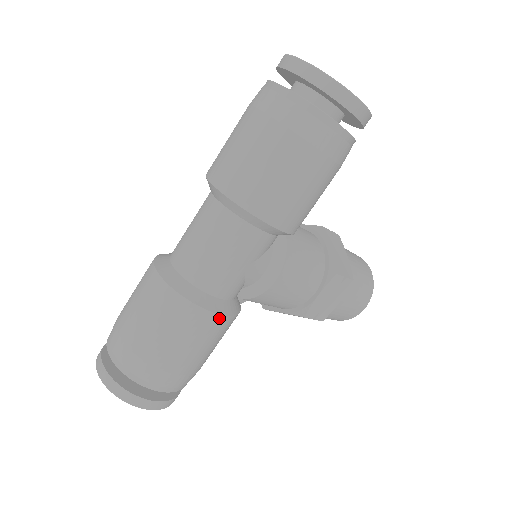
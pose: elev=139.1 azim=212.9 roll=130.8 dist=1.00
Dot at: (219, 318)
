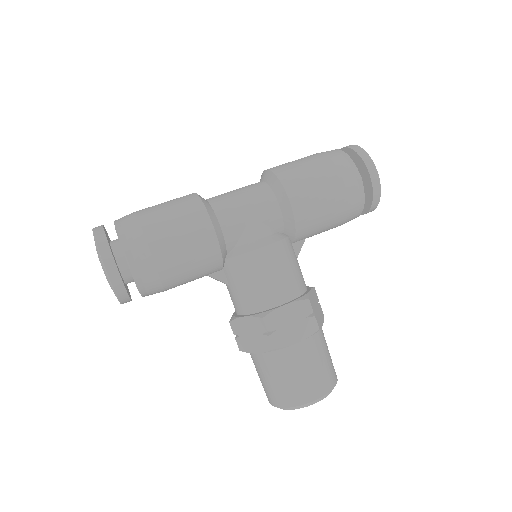
Dot at: (210, 228)
